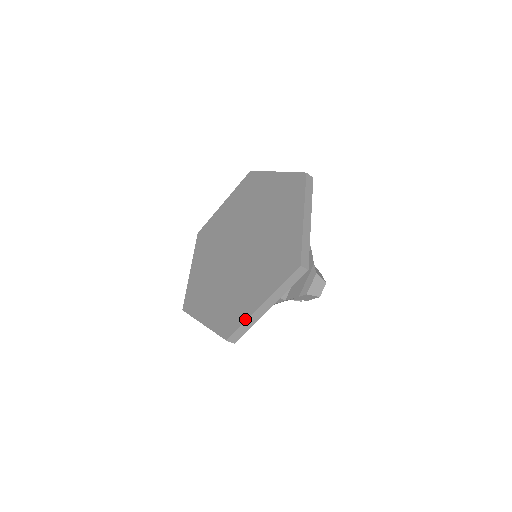
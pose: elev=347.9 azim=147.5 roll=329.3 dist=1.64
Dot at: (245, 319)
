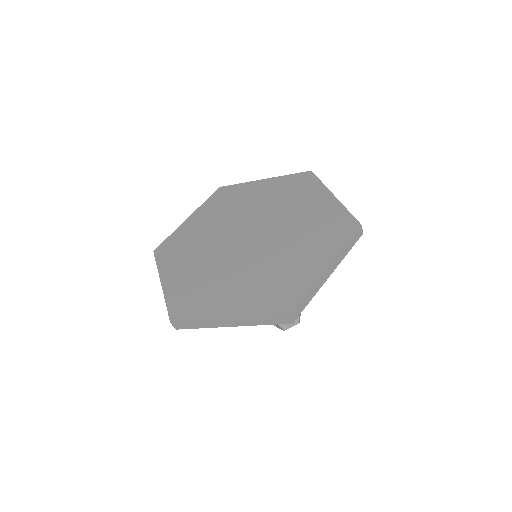
Dot at: (202, 318)
